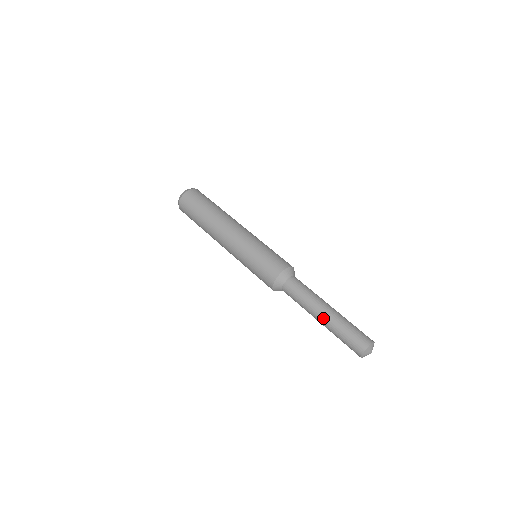
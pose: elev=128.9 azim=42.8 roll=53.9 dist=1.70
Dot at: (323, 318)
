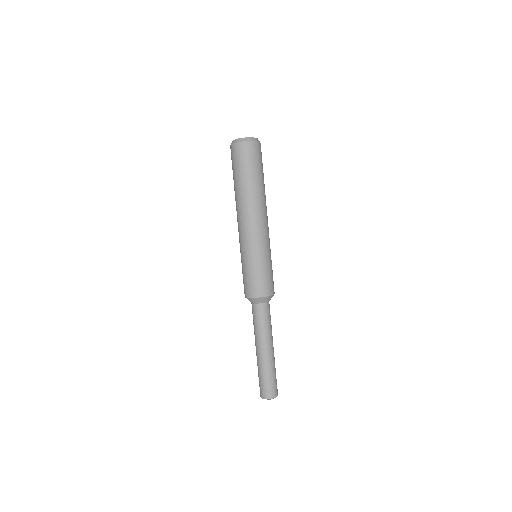
Dot at: (259, 354)
